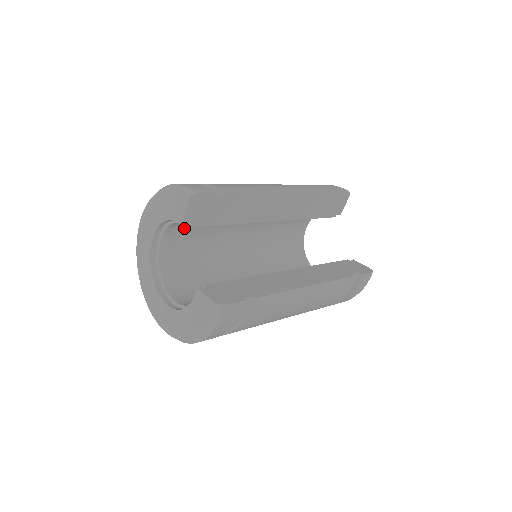
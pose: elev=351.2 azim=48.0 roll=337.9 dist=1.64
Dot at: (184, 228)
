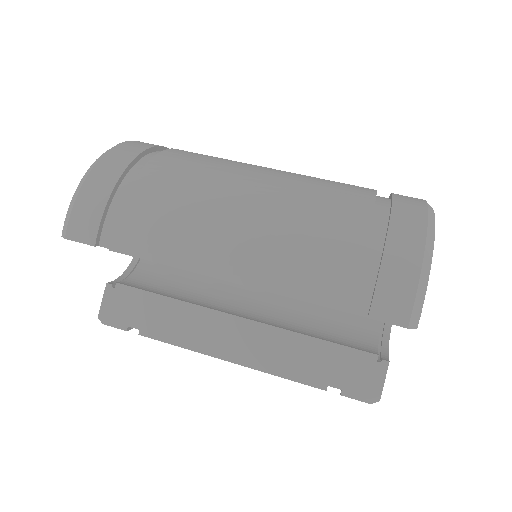
Dot at: occluded
